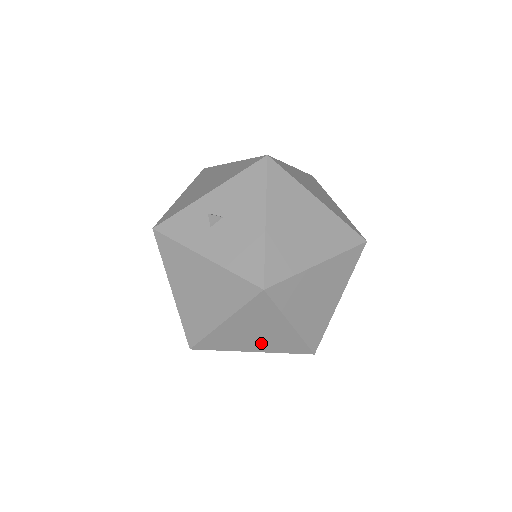
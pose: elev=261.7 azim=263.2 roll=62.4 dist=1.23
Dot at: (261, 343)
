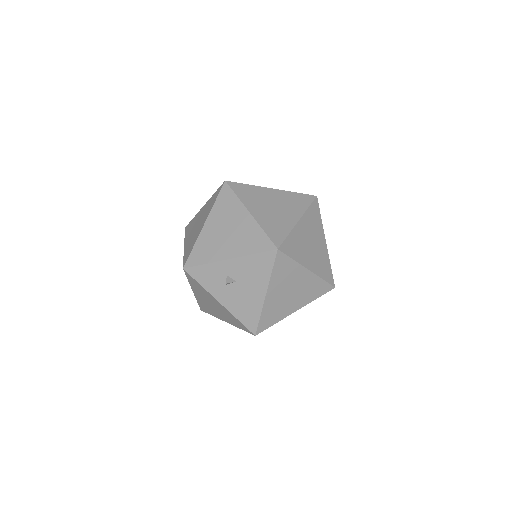
Dot at: occluded
